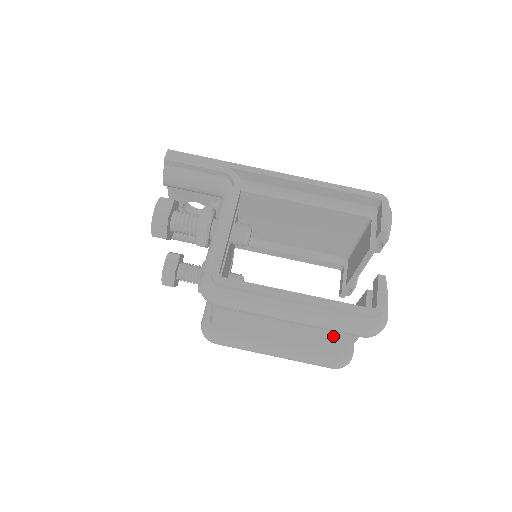
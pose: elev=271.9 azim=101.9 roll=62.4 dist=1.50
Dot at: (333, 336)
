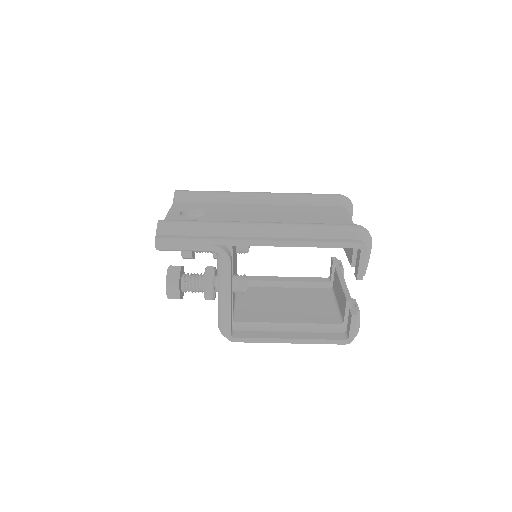
Dot at: occluded
